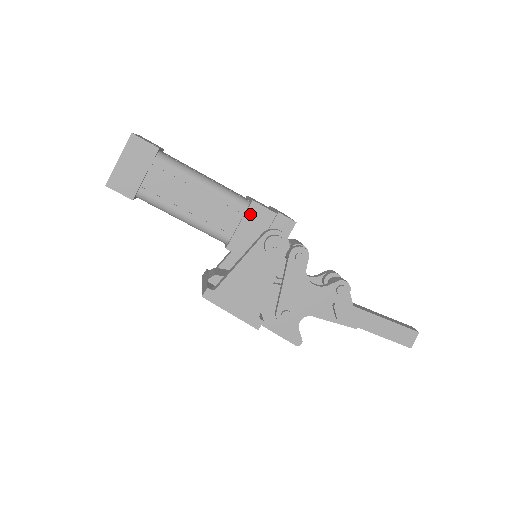
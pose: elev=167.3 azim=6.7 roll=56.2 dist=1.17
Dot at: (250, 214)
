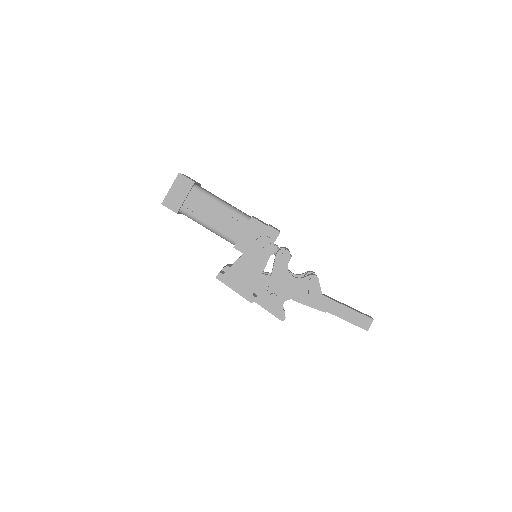
Dot at: (250, 226)
